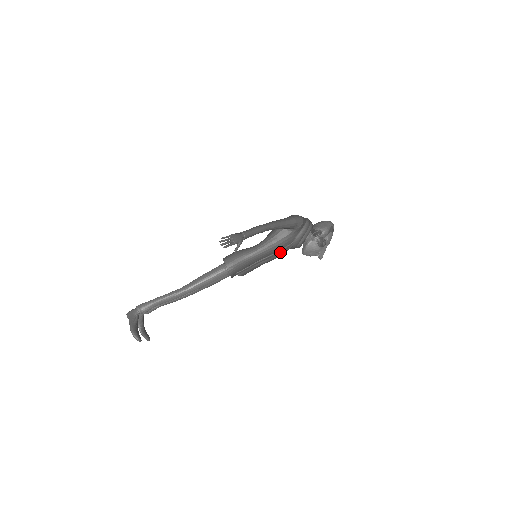
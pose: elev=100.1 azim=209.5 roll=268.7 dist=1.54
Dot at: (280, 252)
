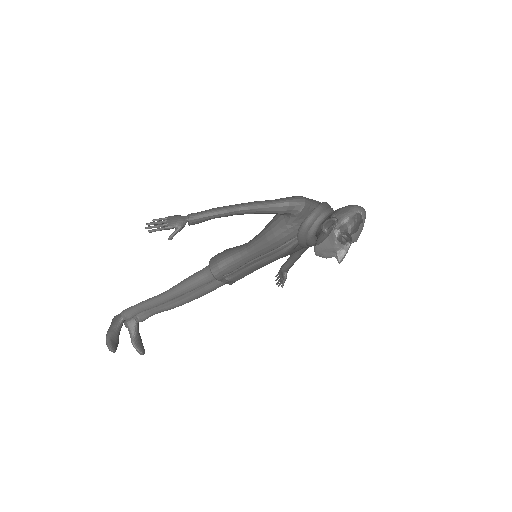
Dot at: (278, 250)
